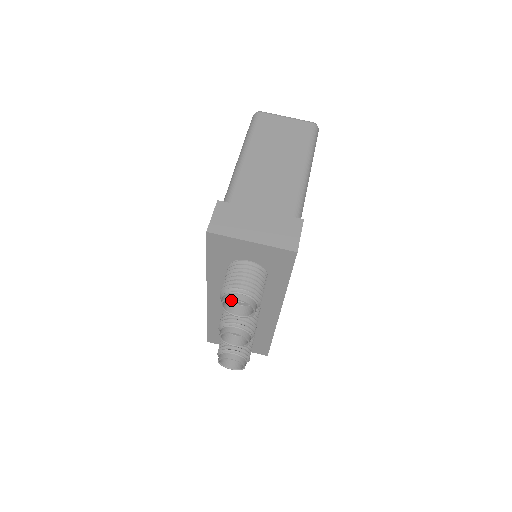
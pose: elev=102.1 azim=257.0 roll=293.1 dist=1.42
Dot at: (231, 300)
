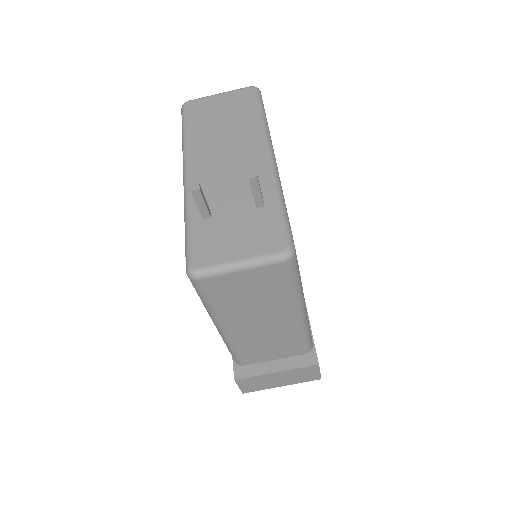
Dot at: occluded
